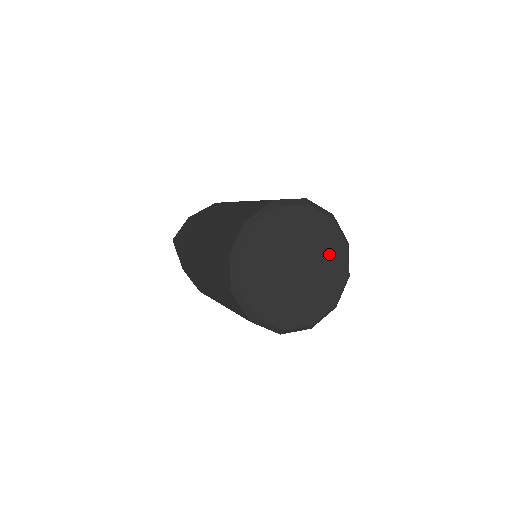
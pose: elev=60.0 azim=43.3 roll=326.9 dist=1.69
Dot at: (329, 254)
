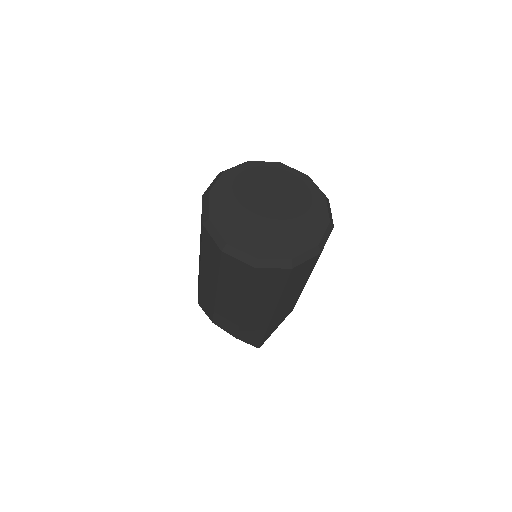
Dot at: (305, 201)
